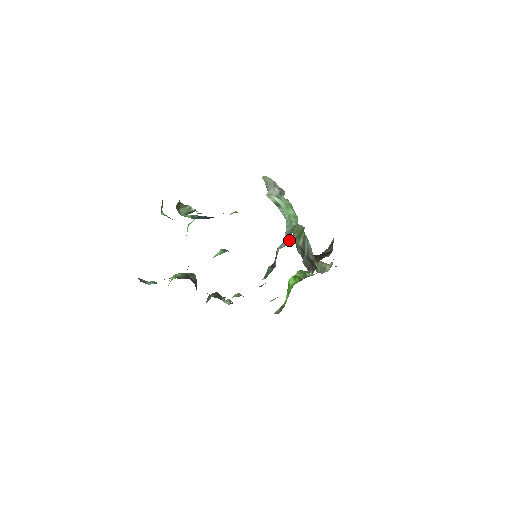
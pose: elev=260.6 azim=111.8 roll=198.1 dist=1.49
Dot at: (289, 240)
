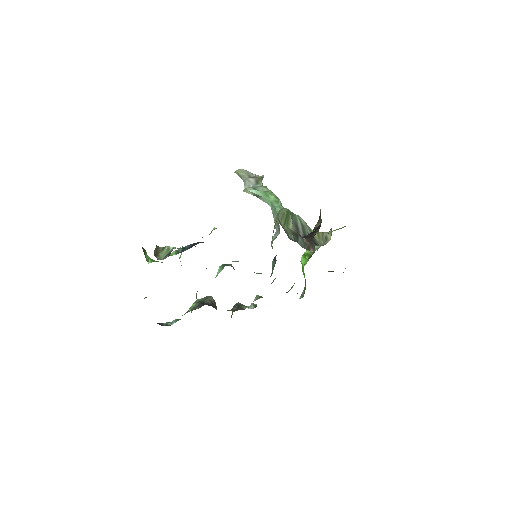
Dot at: (279, 228)
